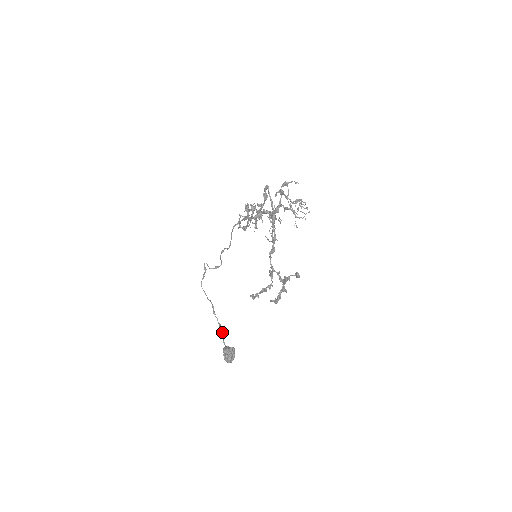
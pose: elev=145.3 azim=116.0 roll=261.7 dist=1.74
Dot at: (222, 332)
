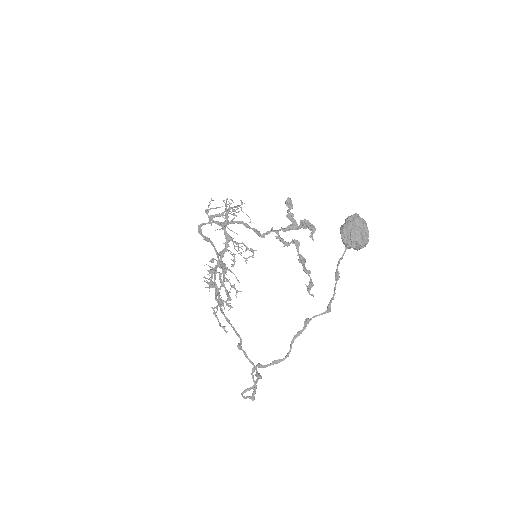
Dot at: occluded
